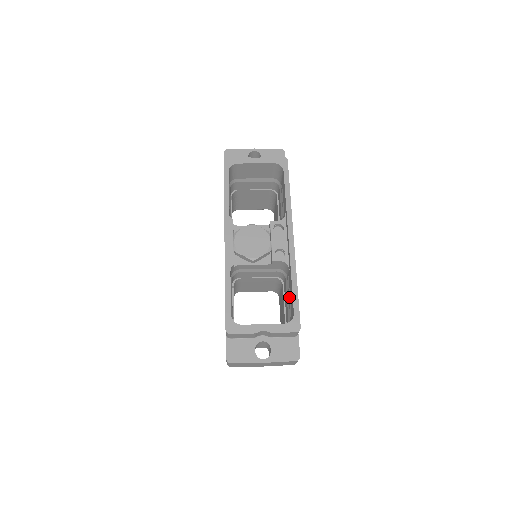
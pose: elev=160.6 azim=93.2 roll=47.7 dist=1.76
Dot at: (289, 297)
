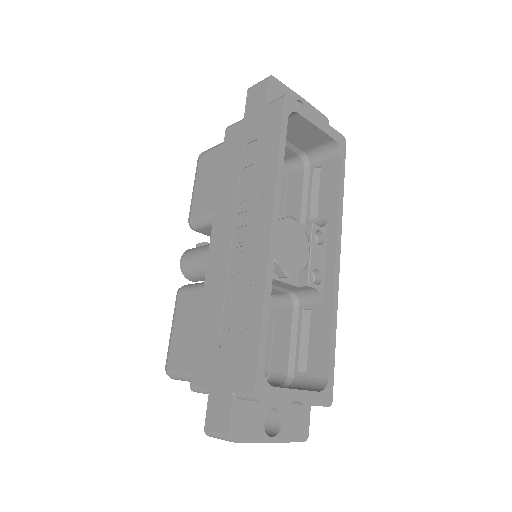
Dot at: (301, 339)
